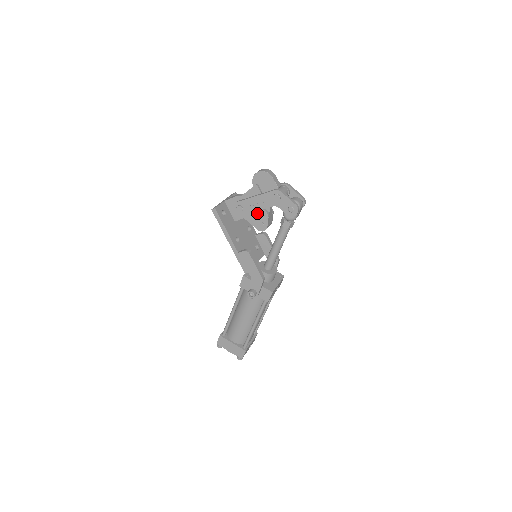
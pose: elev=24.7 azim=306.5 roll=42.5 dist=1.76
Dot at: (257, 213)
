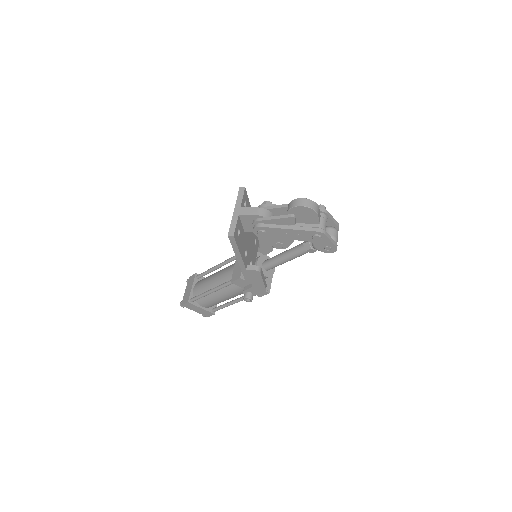
Dot at: occluded
